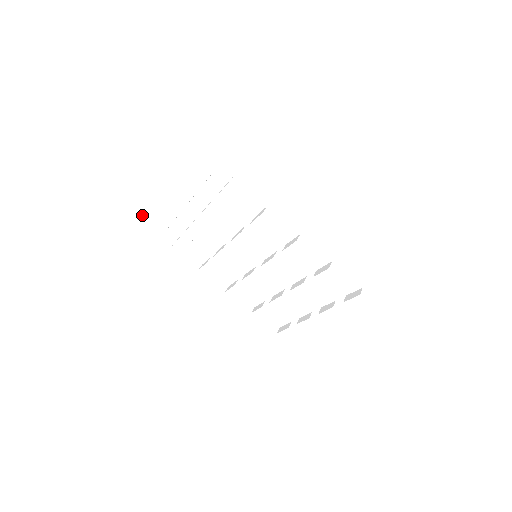
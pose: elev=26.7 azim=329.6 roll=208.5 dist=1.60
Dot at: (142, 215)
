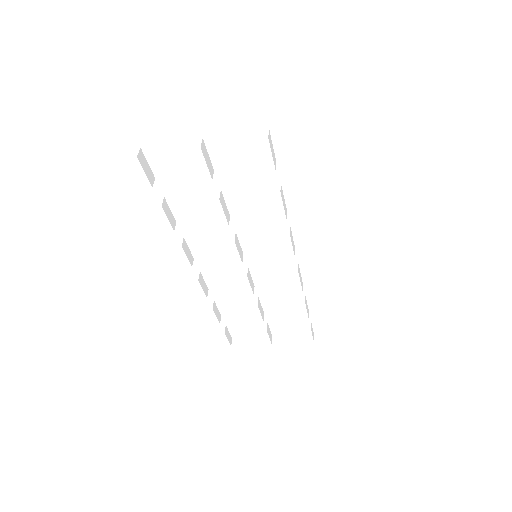
Dot at: (105, 143)
